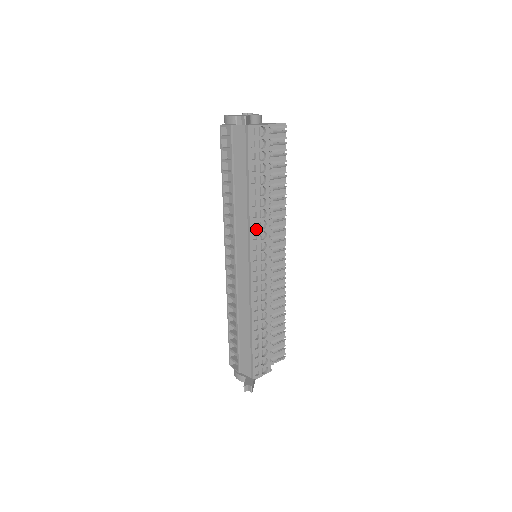
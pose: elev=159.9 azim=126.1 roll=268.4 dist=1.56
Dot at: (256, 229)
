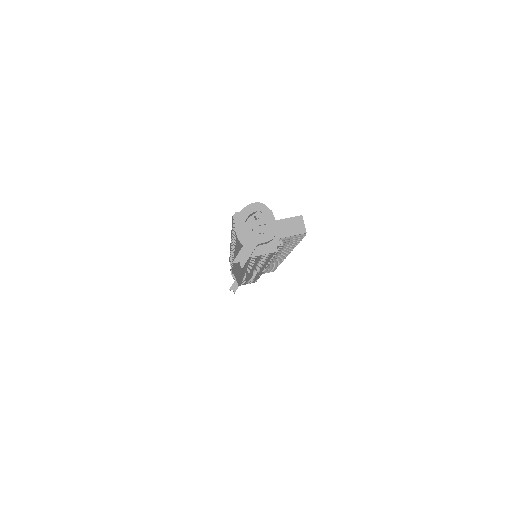
Dot at: (250, 270)
